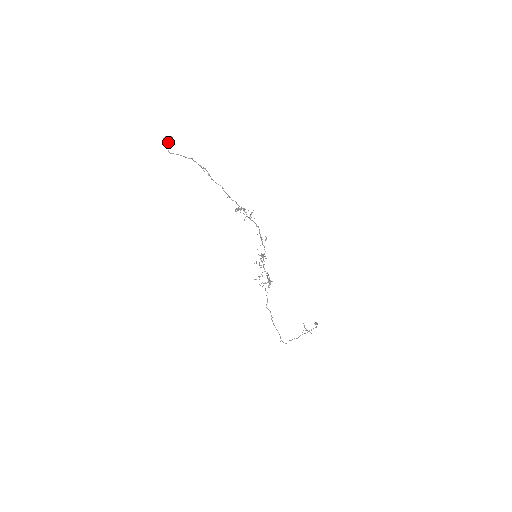
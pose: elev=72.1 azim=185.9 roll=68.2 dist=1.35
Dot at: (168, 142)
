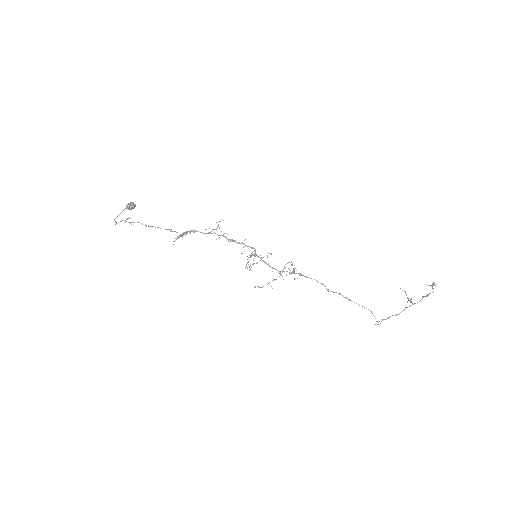
Dot at: (129, 209)
